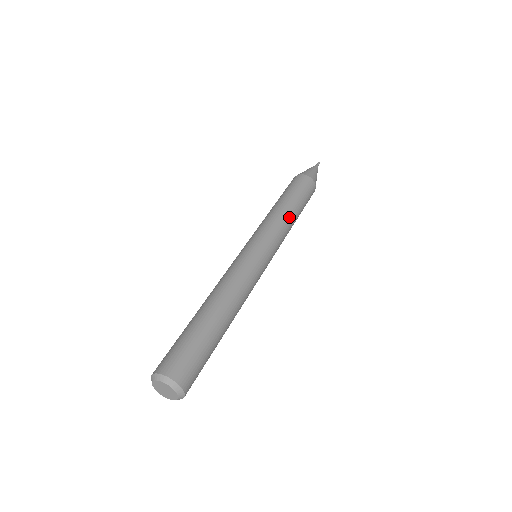
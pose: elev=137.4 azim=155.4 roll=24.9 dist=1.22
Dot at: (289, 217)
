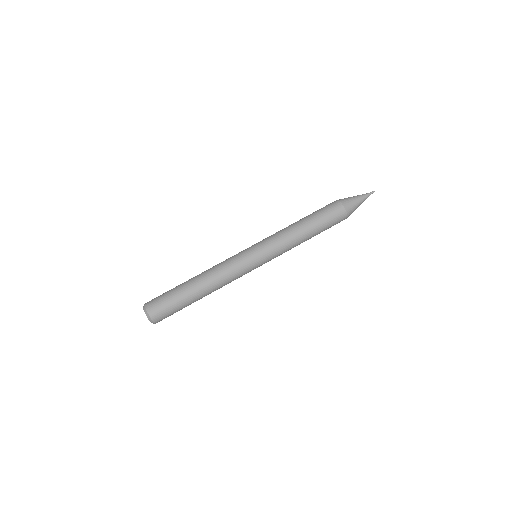
Dot at: (300, 243)
